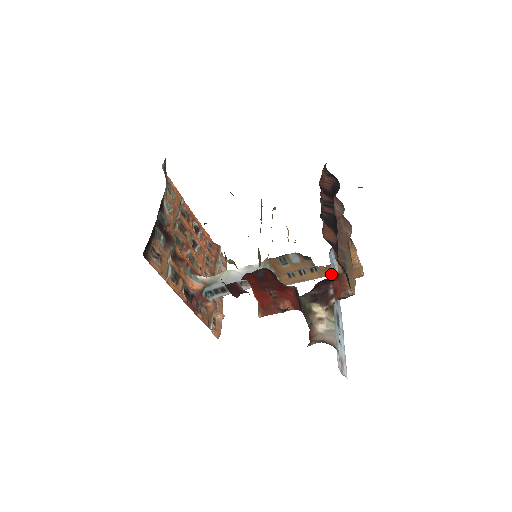
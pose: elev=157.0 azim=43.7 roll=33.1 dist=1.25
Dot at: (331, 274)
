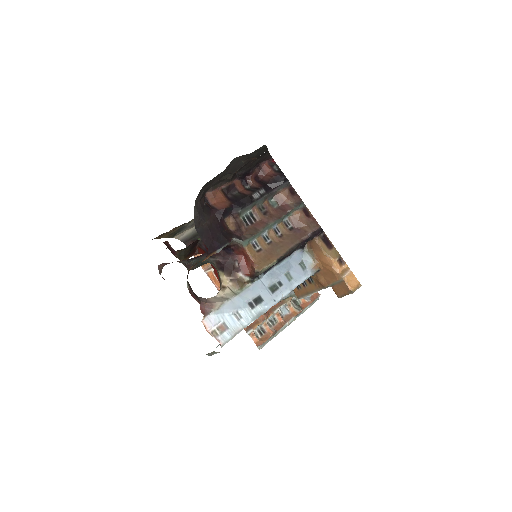
Dot at: (279, 266)
